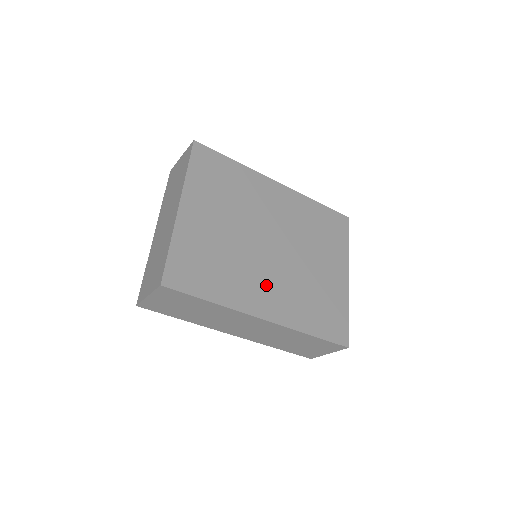
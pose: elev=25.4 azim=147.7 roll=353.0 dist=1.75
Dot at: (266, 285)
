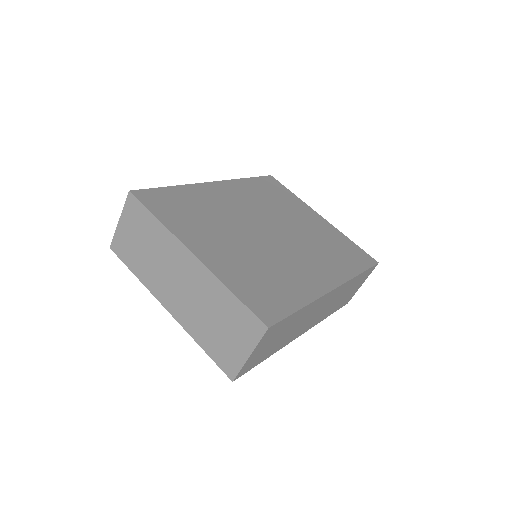
Dot at: (305, 263)
